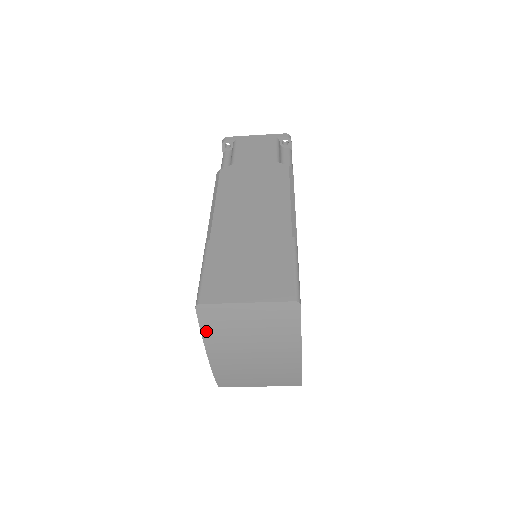
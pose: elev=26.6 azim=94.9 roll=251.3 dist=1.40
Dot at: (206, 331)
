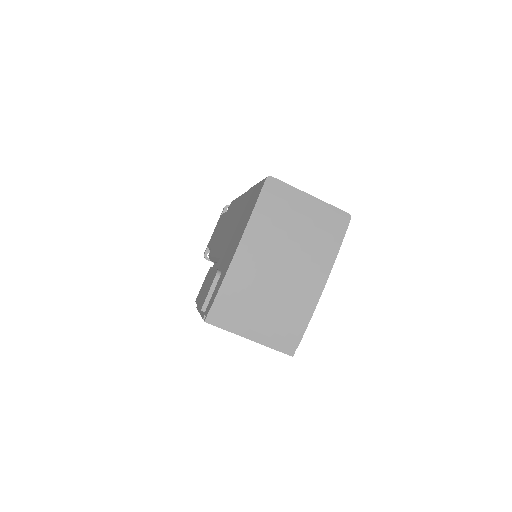
Dot at: (259, 210)
